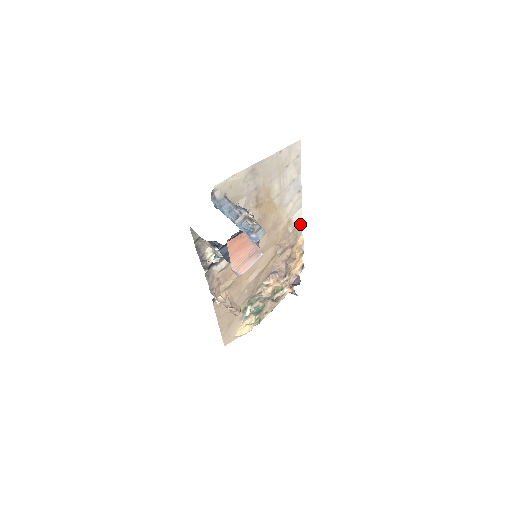
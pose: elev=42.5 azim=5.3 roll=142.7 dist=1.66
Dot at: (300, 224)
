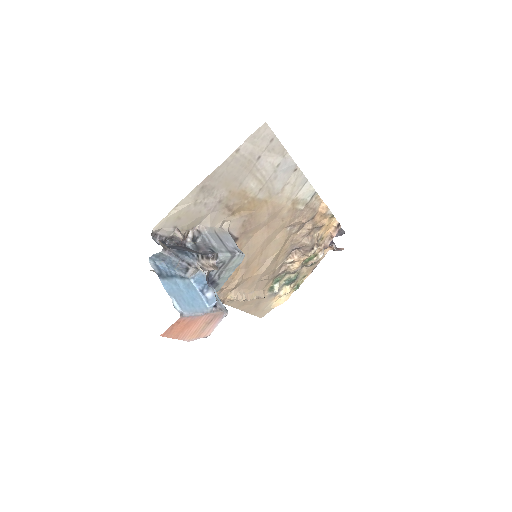
Dot at: (315, 194)
